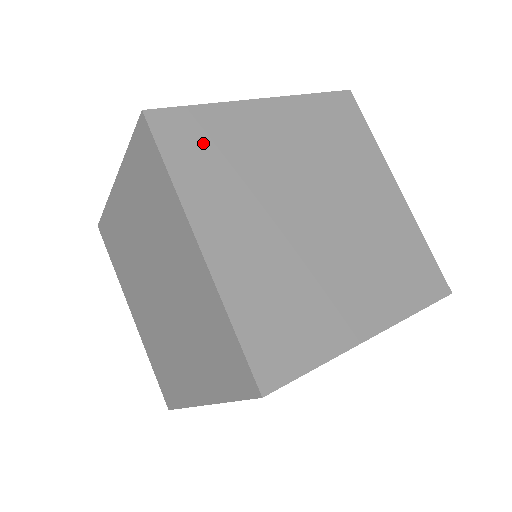
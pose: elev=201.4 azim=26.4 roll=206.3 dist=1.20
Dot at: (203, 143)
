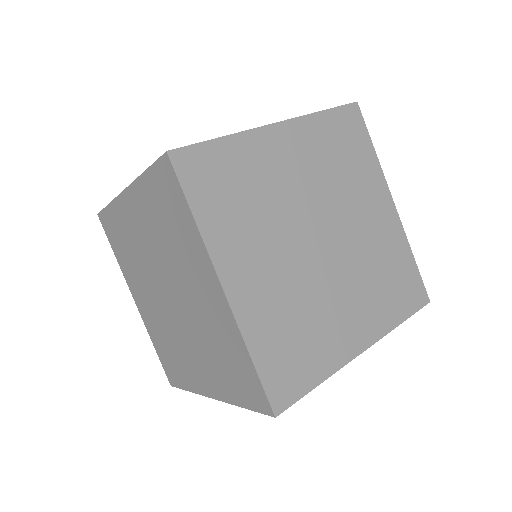
Dot at: (223, 180)
